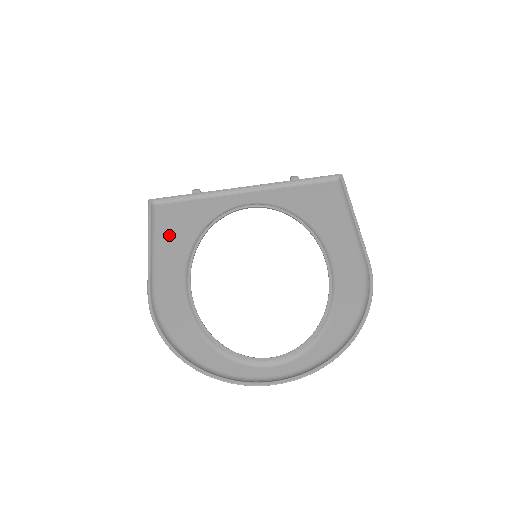
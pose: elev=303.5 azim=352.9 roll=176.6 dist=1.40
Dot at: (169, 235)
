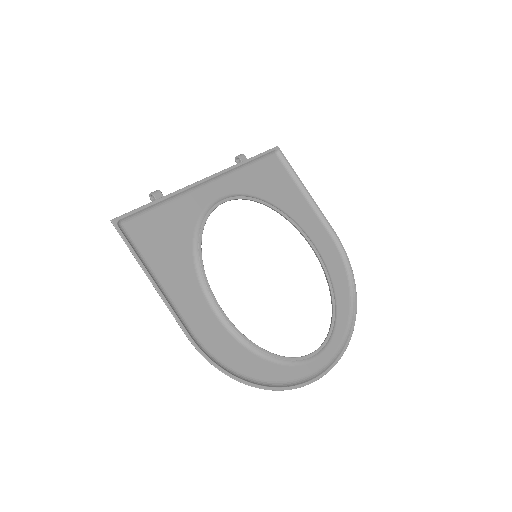
Dot at: (163, 261)
